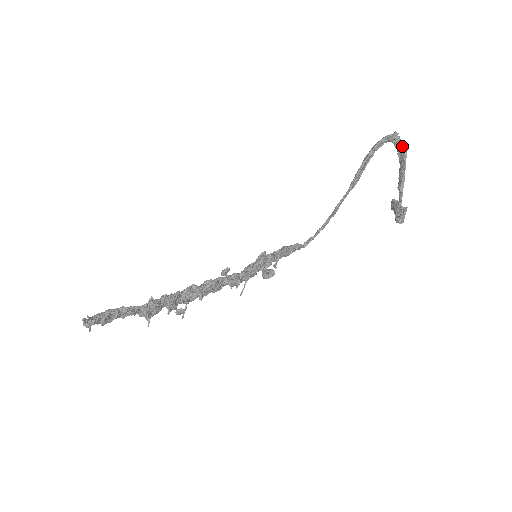
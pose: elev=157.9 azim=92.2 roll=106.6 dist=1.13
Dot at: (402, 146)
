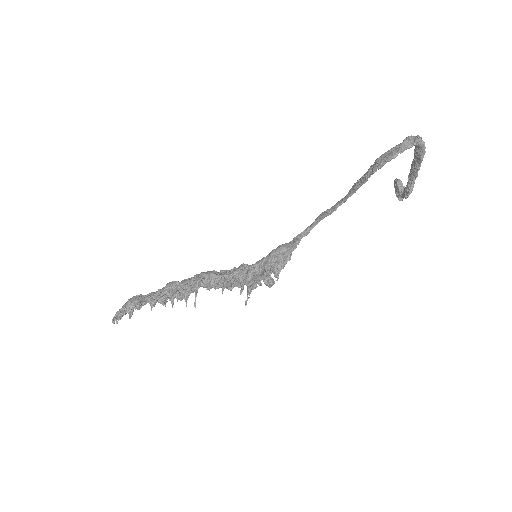
Dot at: (421, 148)
